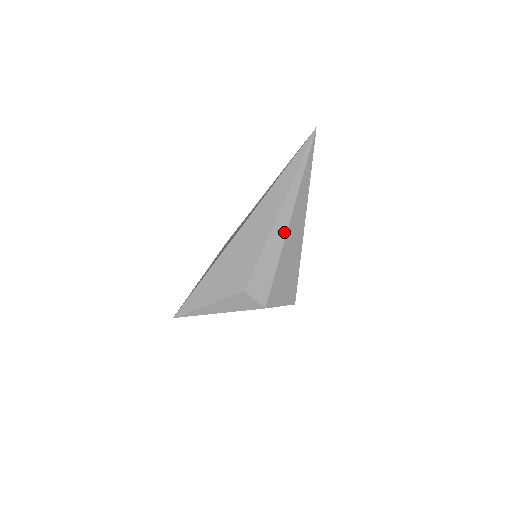
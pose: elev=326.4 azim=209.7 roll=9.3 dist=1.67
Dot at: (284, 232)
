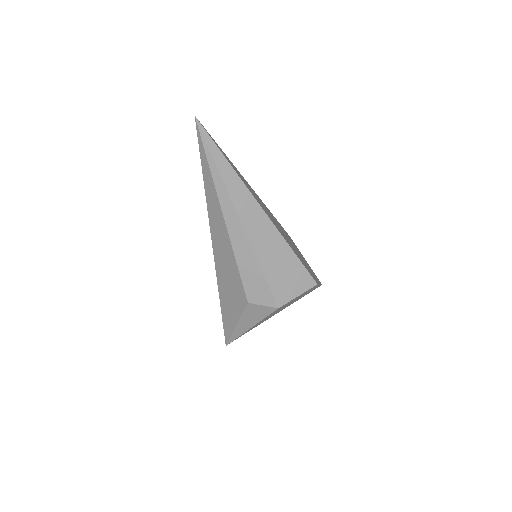
Dot at: (241, 230)
